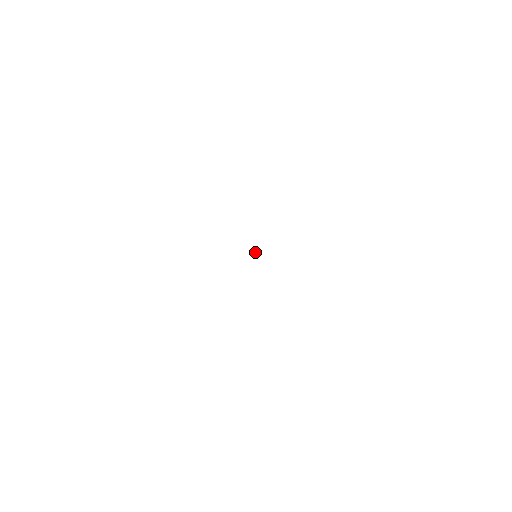
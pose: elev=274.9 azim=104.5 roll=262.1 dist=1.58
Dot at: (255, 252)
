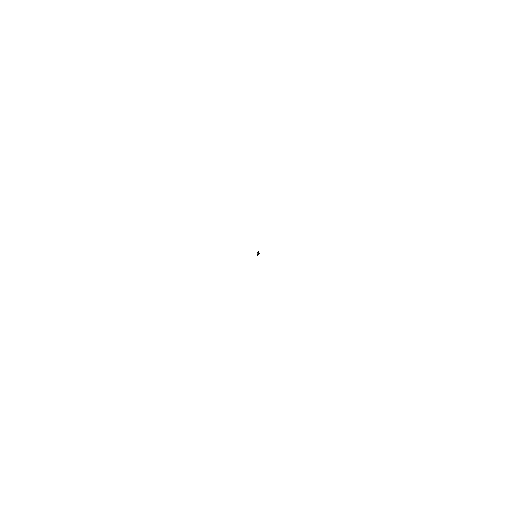
Dot at: (256, 252)
